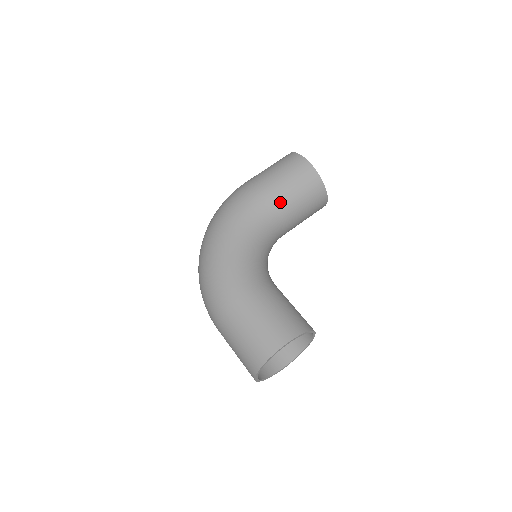
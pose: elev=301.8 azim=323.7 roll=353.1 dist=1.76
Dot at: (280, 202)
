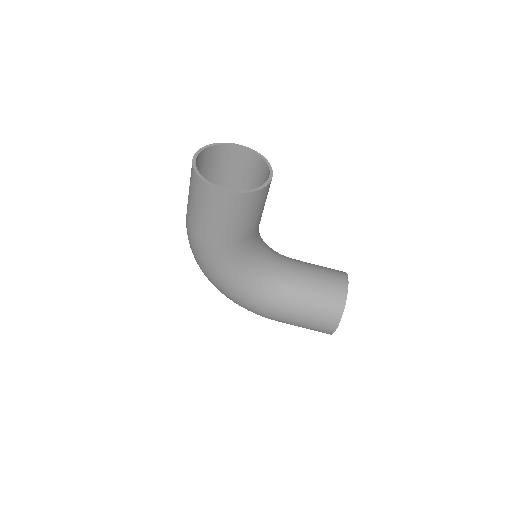
Dot at: (240, 236)
